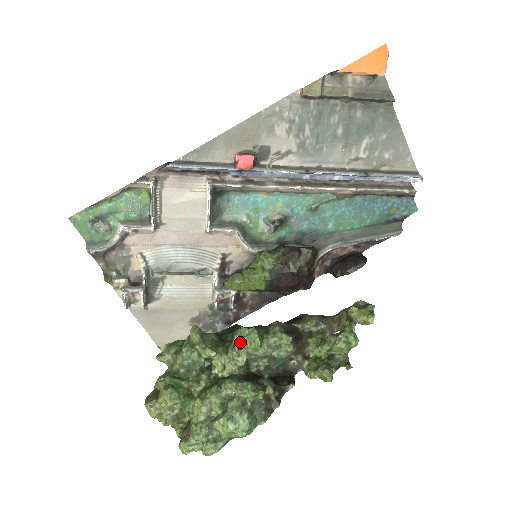
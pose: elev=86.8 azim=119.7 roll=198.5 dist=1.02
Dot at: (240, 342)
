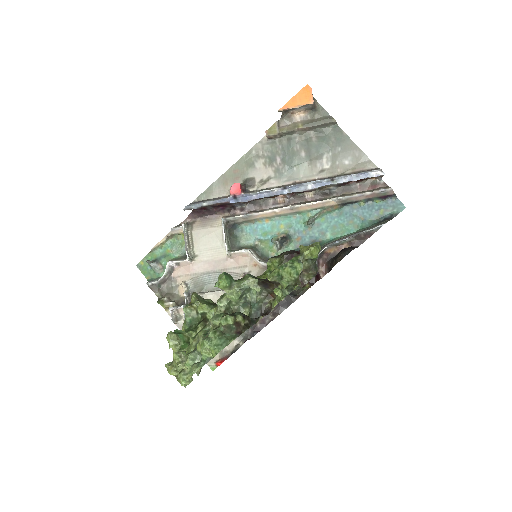
Dot at: (215, 285)
